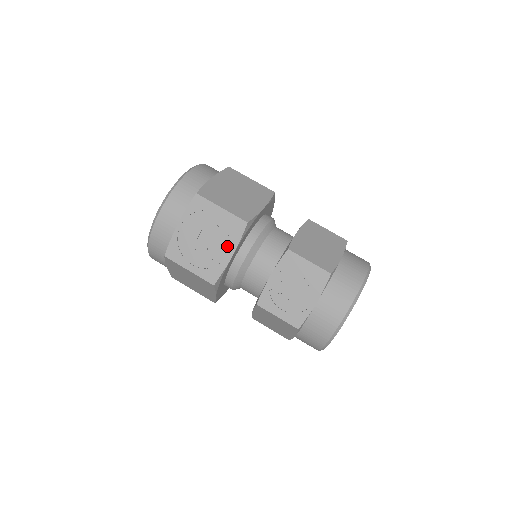
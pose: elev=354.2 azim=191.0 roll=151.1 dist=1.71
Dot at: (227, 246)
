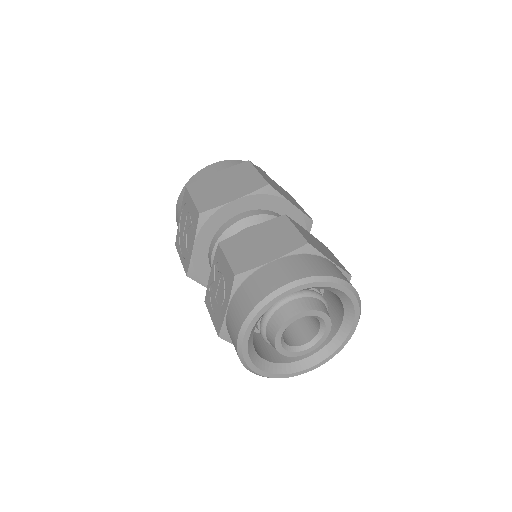
Dot at: (192, 237)
